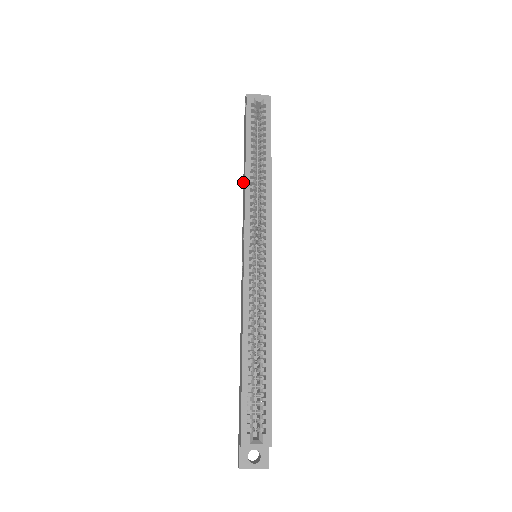
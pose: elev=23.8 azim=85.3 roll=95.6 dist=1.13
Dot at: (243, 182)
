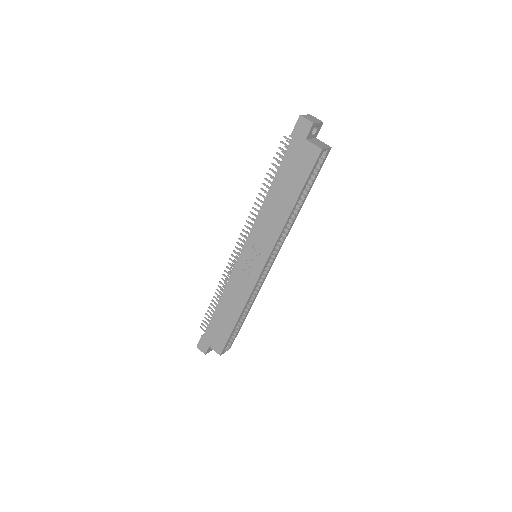
Dot at: (268, 197)
